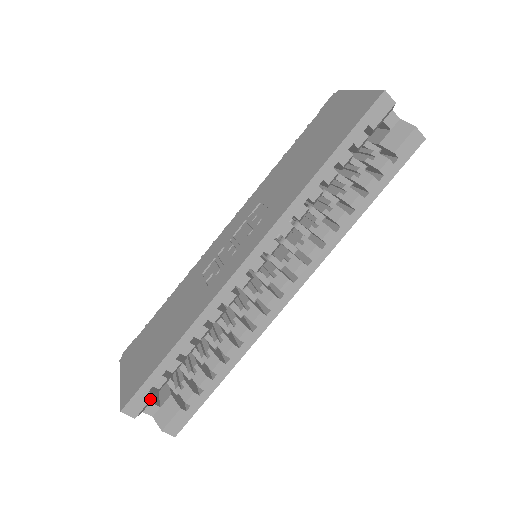
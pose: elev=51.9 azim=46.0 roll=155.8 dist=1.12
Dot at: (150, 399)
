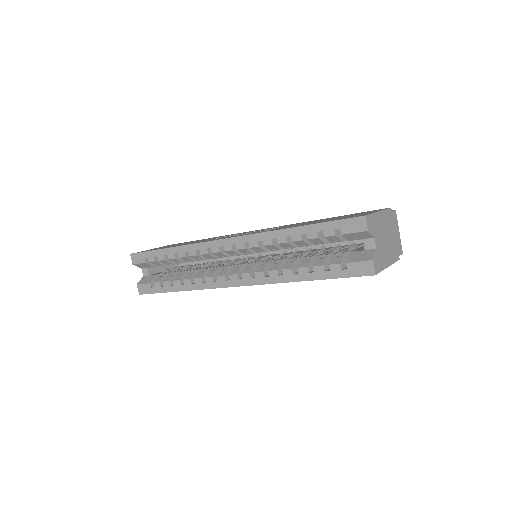
Dot at: (143, 262)
